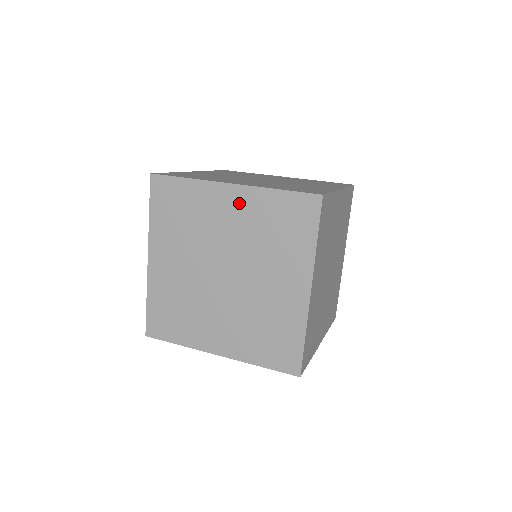
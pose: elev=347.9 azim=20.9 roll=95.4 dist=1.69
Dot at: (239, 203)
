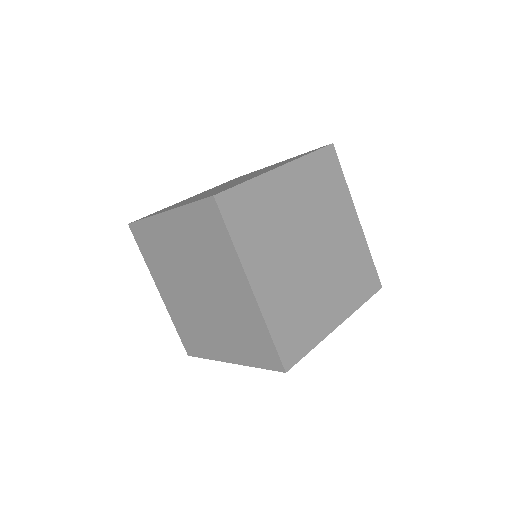
Dot at: (244, 298)
